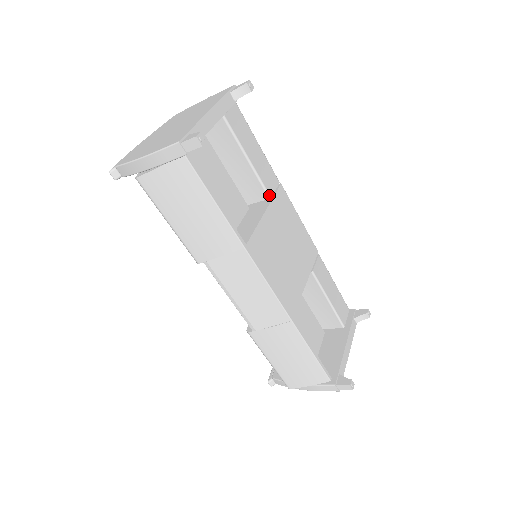
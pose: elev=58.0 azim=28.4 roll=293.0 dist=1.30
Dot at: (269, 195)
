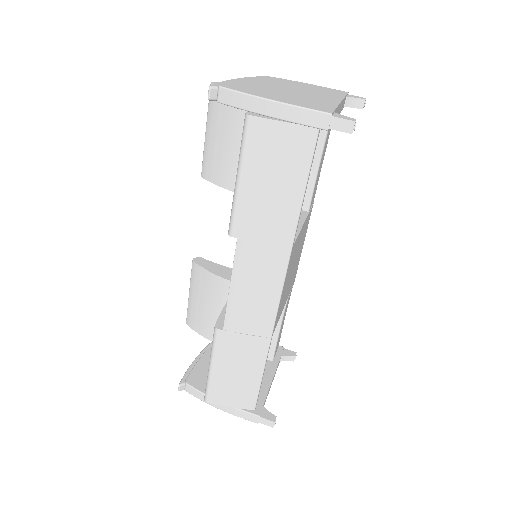
Dot at: (309, 208)
